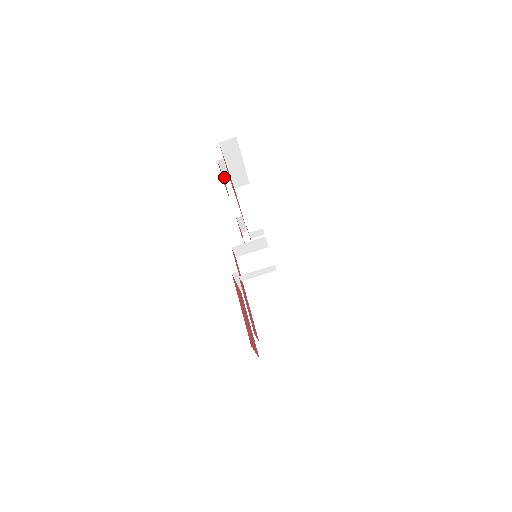
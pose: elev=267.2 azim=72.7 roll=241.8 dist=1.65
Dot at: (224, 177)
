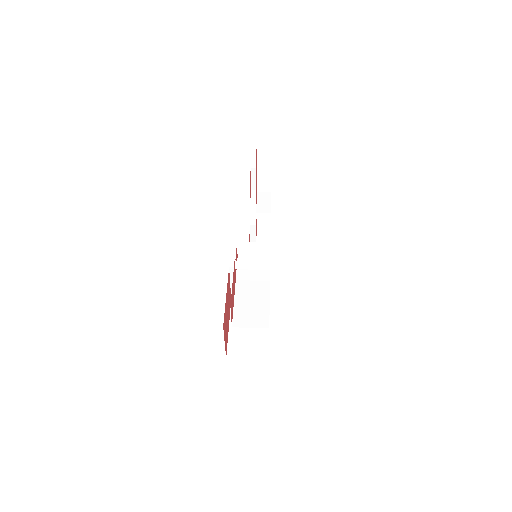
Dot at: (251, 189)
